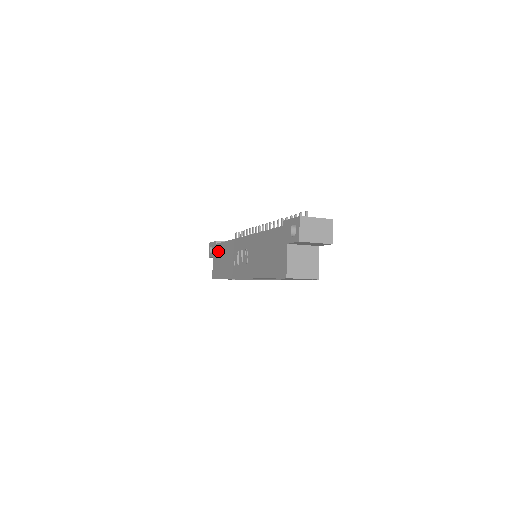
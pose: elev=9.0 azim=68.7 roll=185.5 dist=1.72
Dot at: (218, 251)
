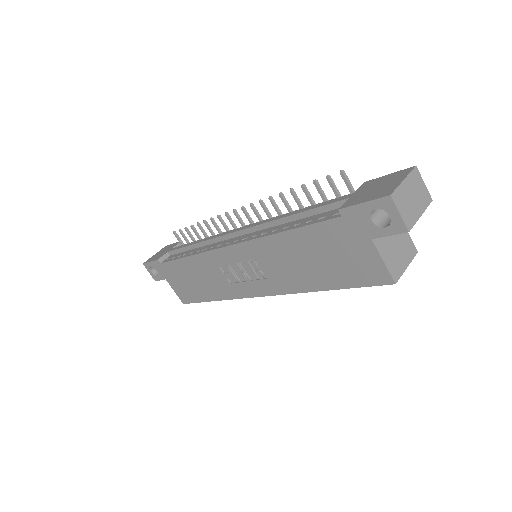
Dot at: (174, 271)
